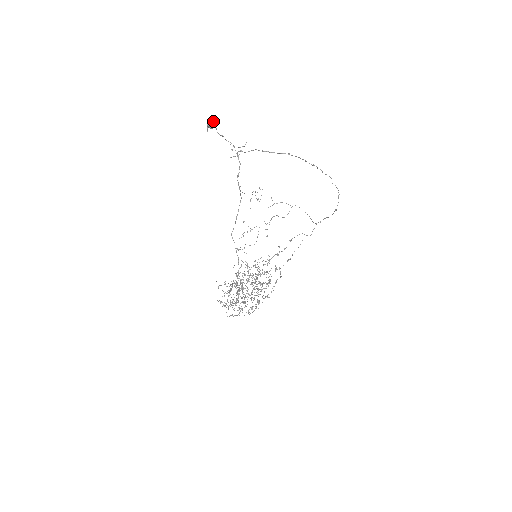
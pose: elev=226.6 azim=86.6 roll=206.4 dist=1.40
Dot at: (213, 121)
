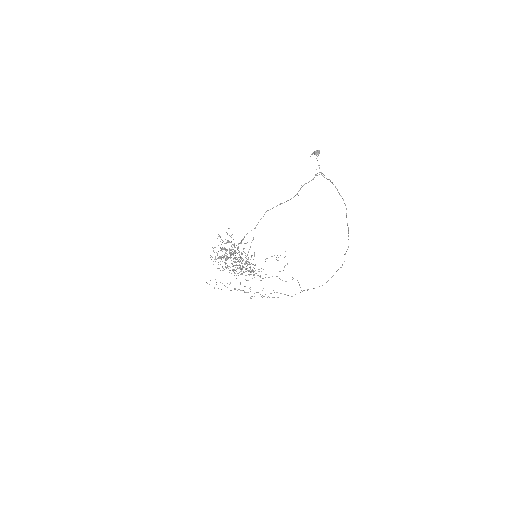
Dot at: occluded
